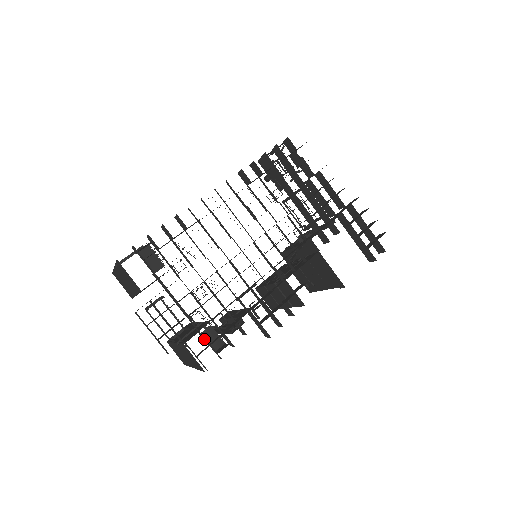
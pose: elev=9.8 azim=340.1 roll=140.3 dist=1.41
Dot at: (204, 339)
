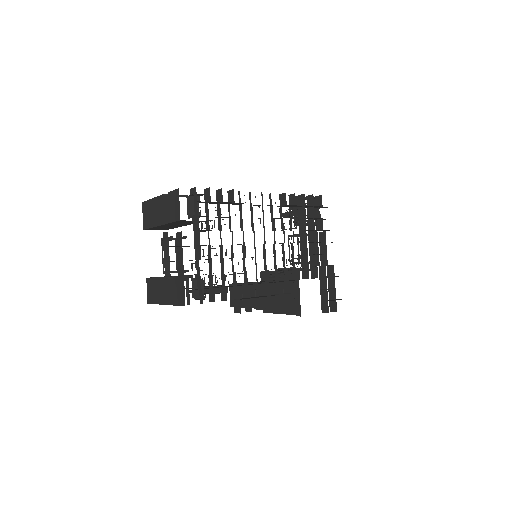
Dot at: (198, 283)
